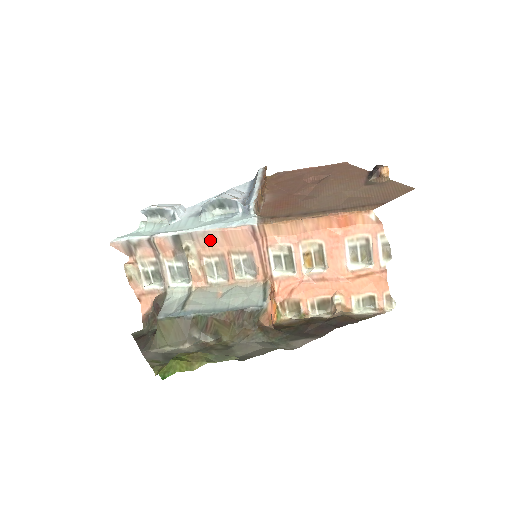
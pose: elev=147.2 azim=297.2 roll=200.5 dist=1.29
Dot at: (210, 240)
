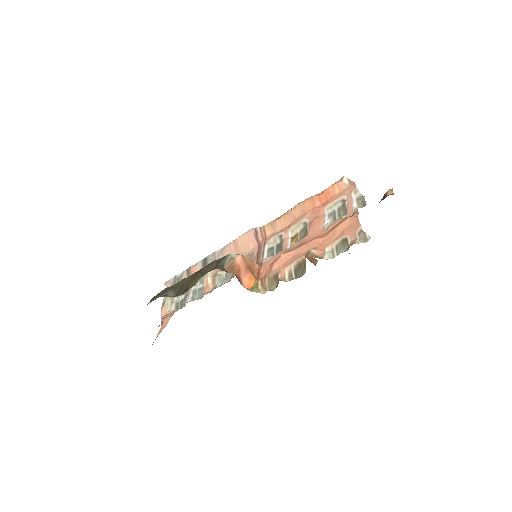
Dot at: (226, 254)
